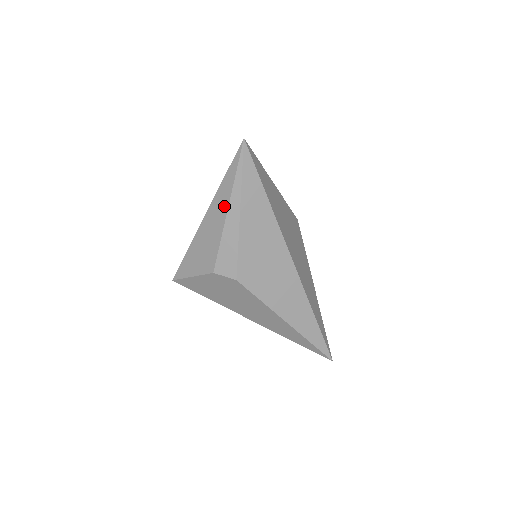
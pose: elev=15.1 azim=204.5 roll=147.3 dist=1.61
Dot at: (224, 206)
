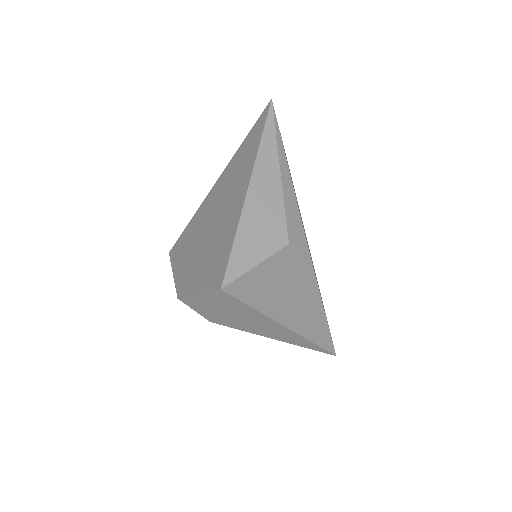
Dot at: (274, 166)
